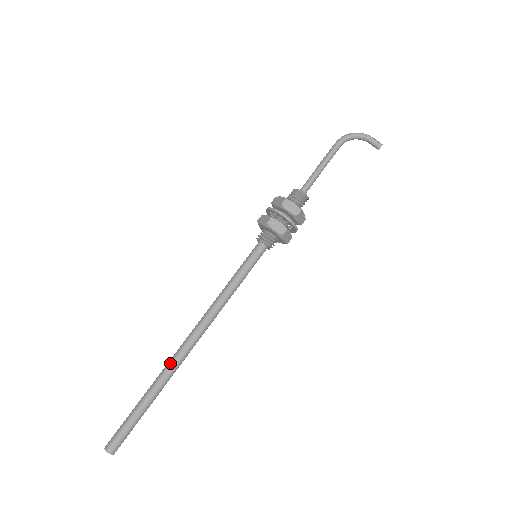
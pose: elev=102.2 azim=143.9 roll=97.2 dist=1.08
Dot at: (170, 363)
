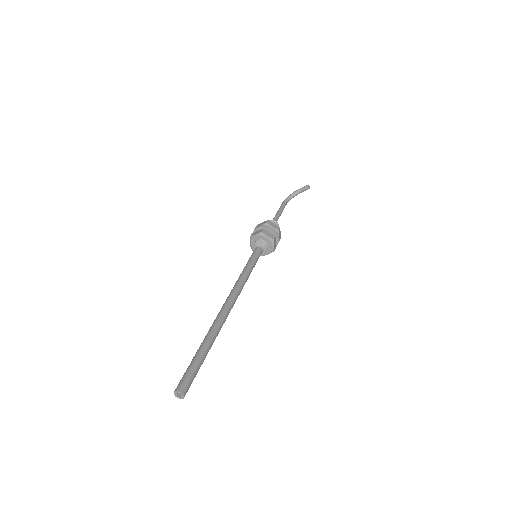
Dot at: (213, 322)
